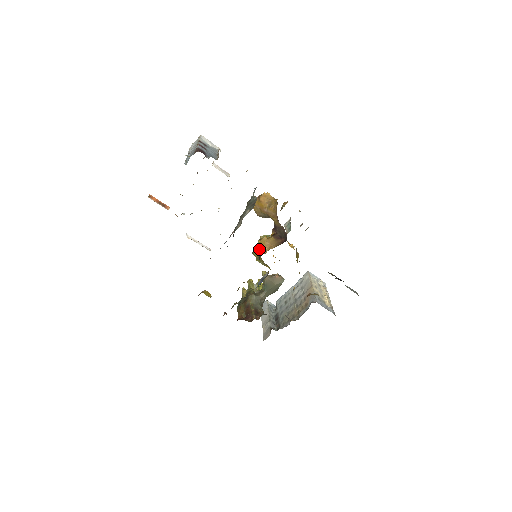
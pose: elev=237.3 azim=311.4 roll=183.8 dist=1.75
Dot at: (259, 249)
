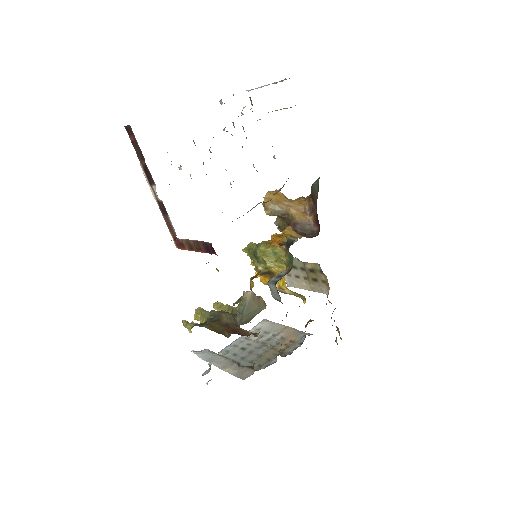
Dot at: (284, 236)
